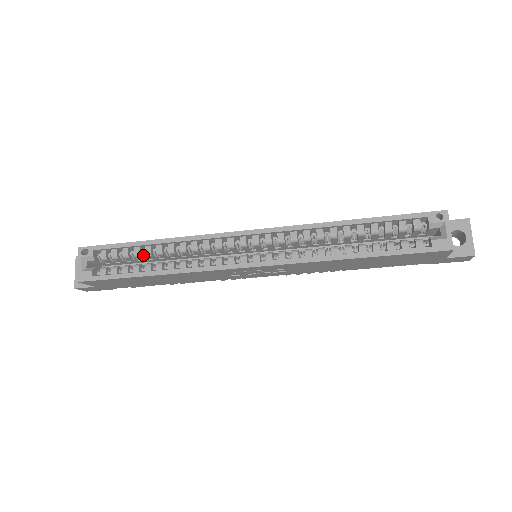
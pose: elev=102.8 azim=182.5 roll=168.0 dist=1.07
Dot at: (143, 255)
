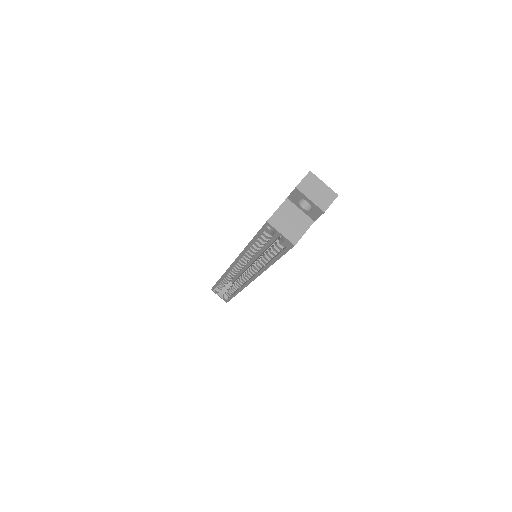
Dot at: occluded
